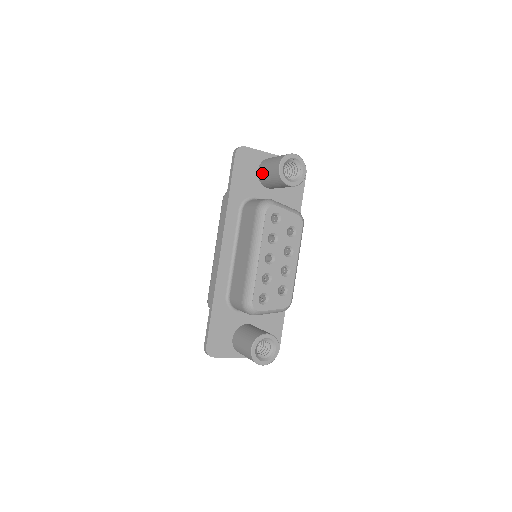
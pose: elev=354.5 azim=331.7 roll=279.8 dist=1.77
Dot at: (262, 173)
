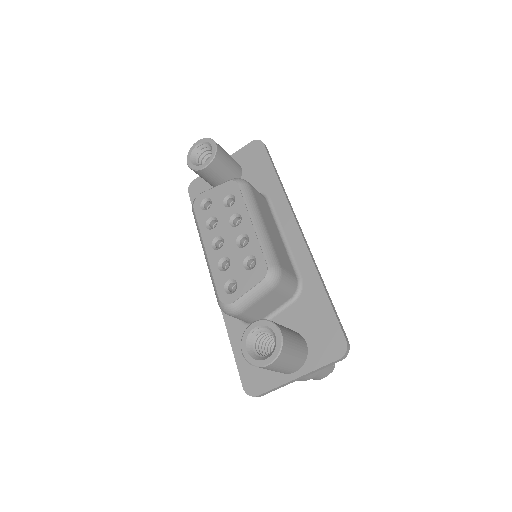
Dot at: occluded
